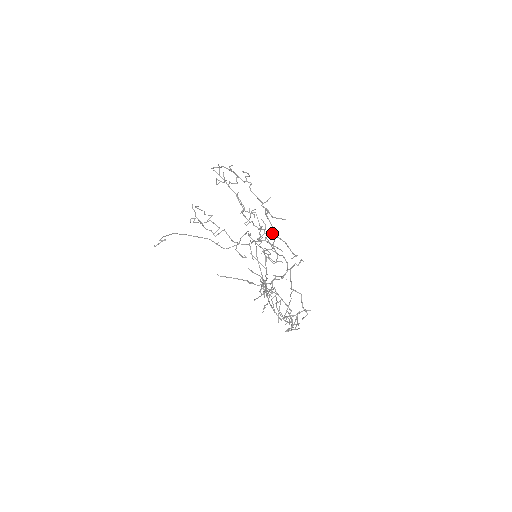
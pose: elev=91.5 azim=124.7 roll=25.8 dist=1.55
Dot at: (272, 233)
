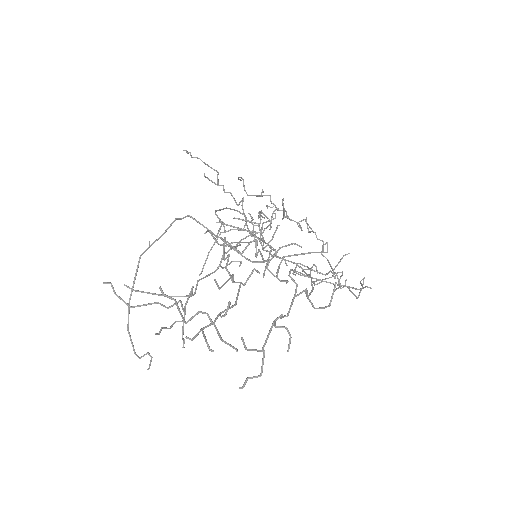
Dot at: occluded
